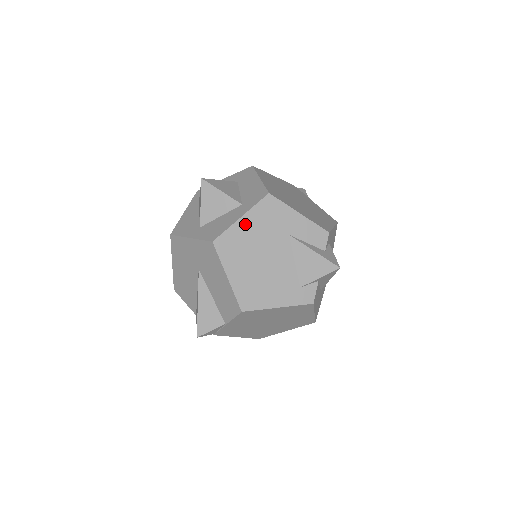
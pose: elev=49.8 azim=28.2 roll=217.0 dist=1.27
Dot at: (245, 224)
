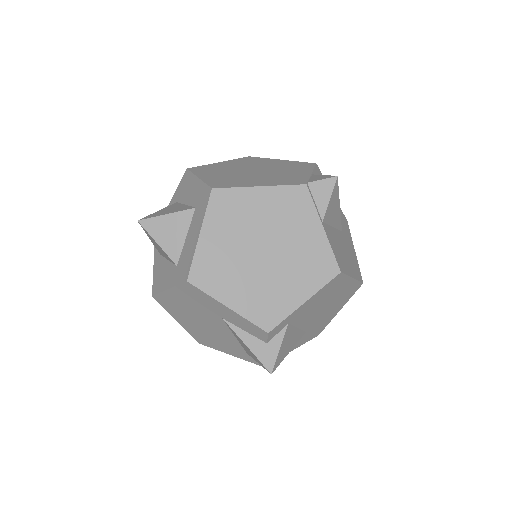
Dot at: (174, 295)
